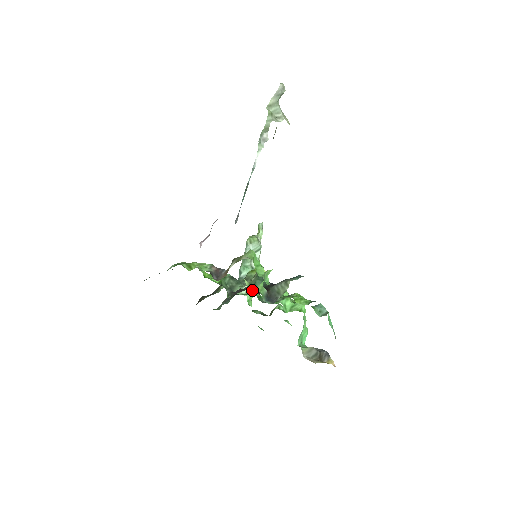
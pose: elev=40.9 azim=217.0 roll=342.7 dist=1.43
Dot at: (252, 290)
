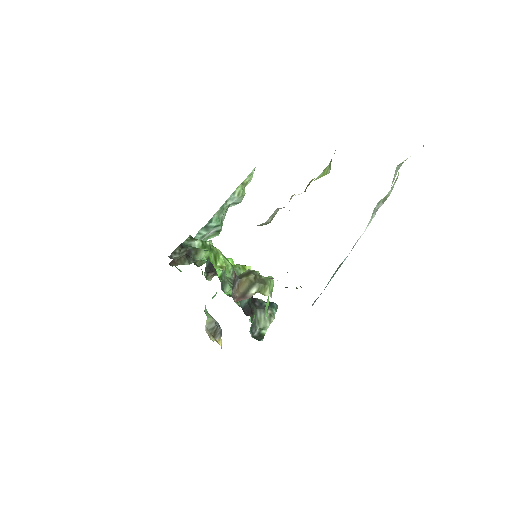
Dot at: (240, 302)
